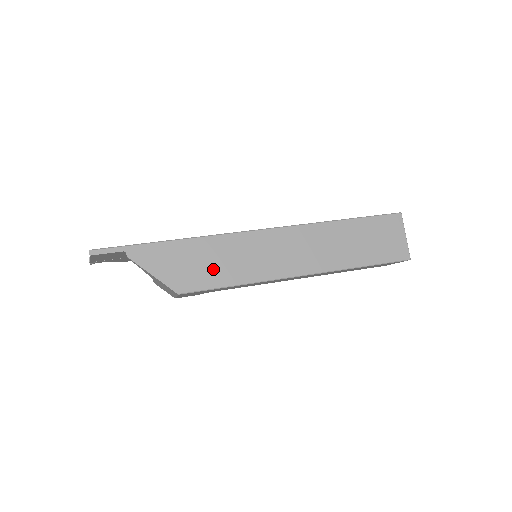
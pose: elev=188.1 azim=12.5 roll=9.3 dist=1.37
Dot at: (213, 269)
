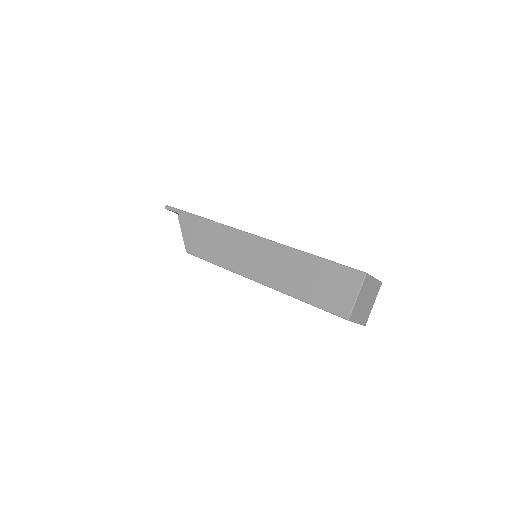
Dot at: (210, 246)
